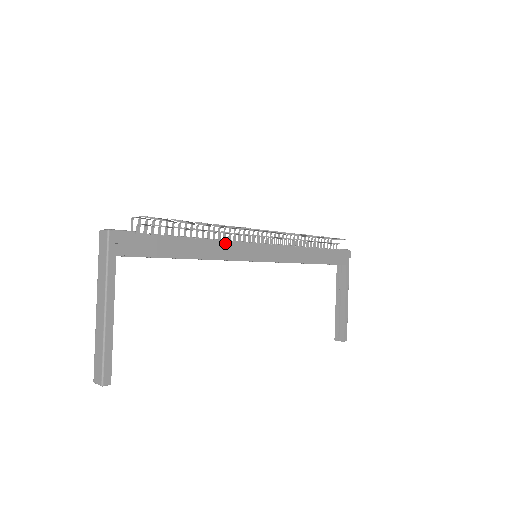
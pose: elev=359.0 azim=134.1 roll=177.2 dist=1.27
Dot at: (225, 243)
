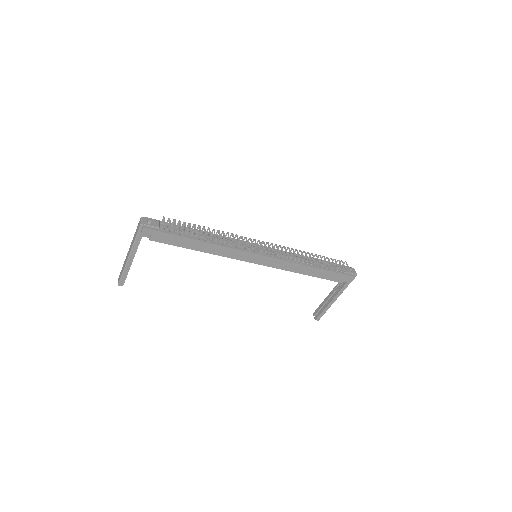
Dot at: (226, 248)
